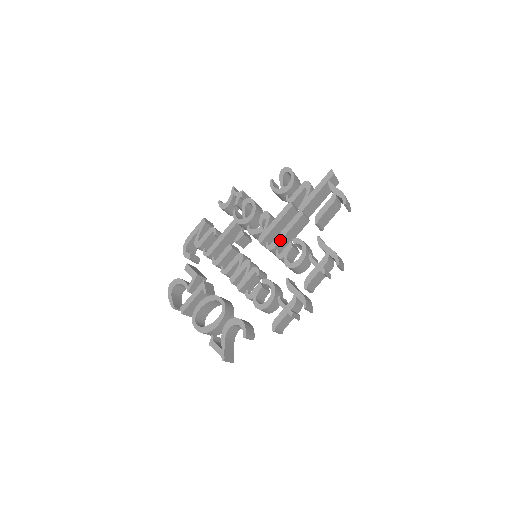
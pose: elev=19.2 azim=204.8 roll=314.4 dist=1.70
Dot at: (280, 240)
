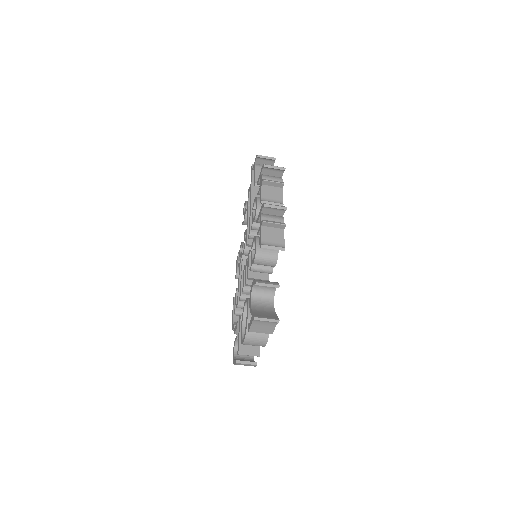
Dot at: (250, 223)
